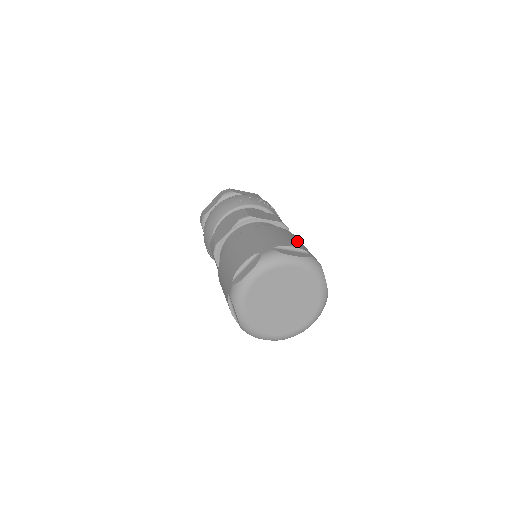
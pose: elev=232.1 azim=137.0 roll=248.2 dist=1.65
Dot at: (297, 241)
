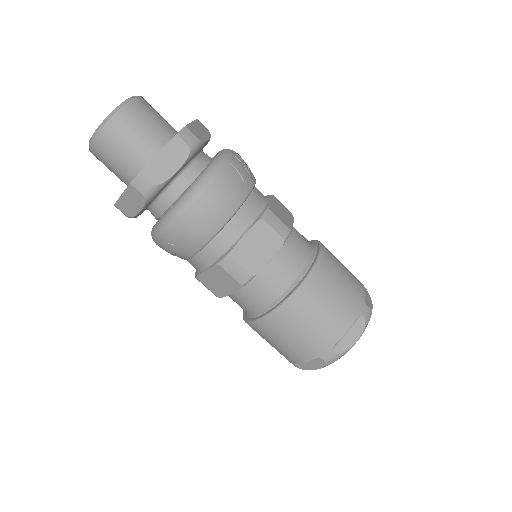
Dot at: occluded
